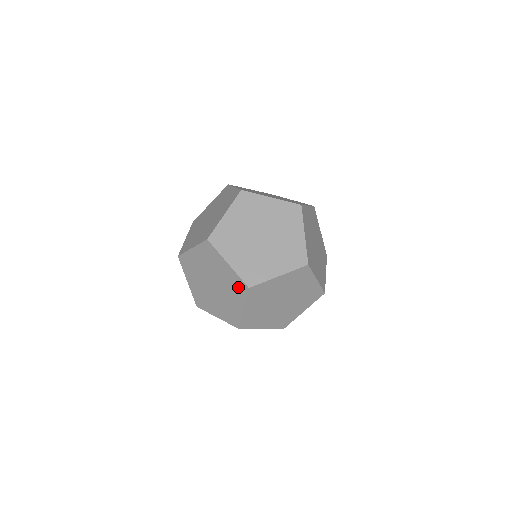
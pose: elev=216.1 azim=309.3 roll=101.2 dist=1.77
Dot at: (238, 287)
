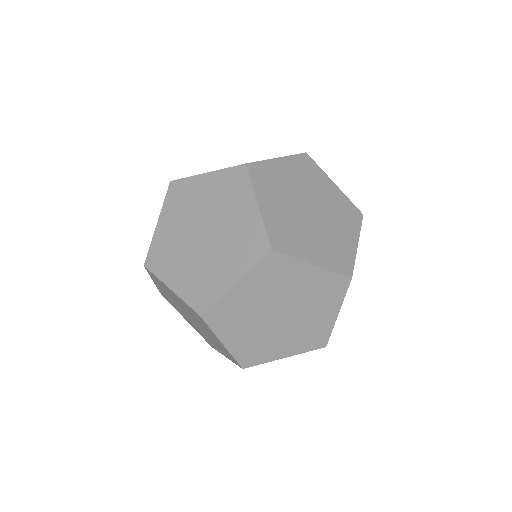
Dot at: (197, 317)
